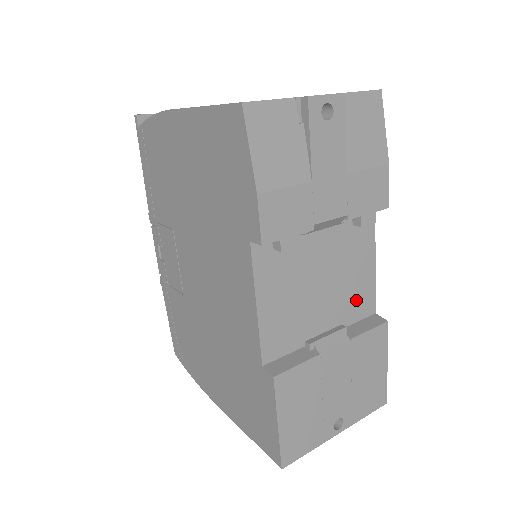
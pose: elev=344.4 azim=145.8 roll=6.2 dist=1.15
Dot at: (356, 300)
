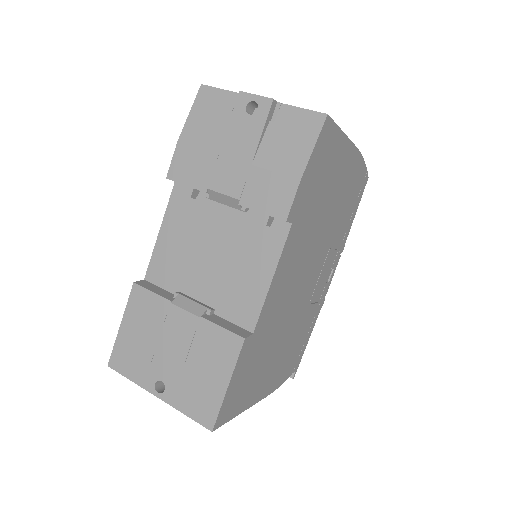
Dot at: (238, 300)
